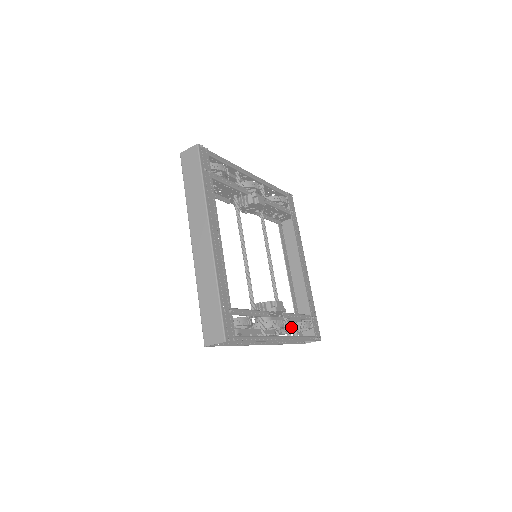
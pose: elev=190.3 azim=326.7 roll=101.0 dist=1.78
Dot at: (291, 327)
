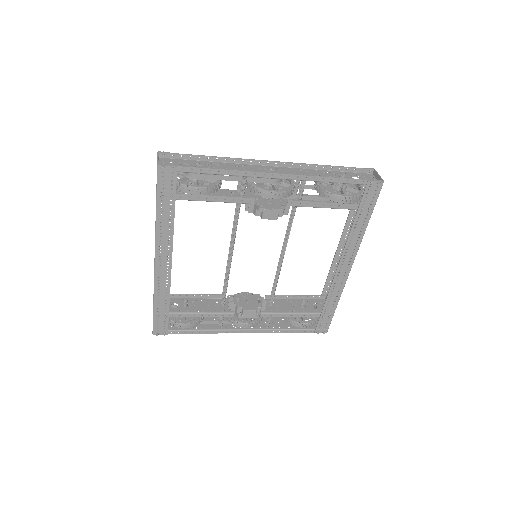
Dot at: occluded
